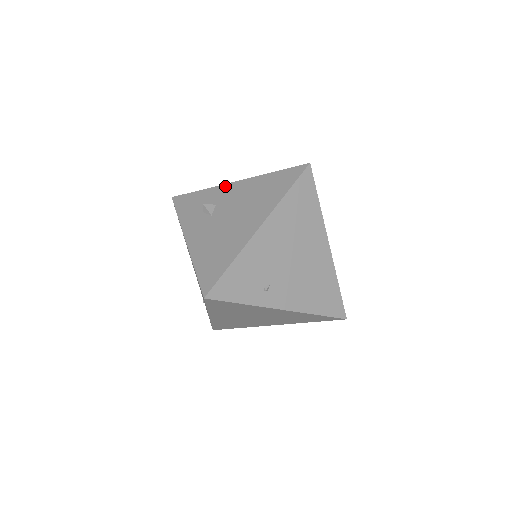
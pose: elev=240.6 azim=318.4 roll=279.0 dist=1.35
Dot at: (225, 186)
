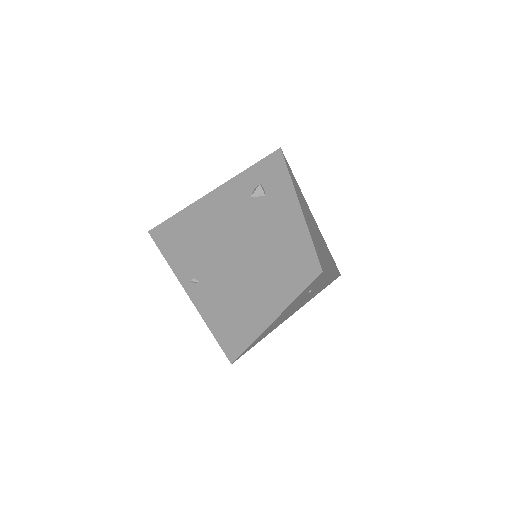
Dot at: (292, 194)
